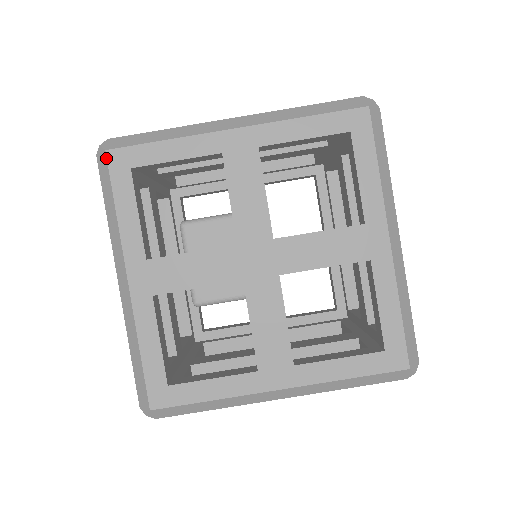
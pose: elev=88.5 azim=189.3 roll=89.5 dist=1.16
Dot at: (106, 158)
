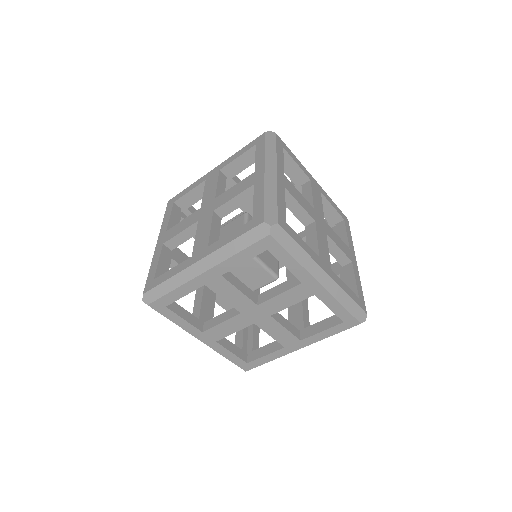
Dot at: (151, 307)
